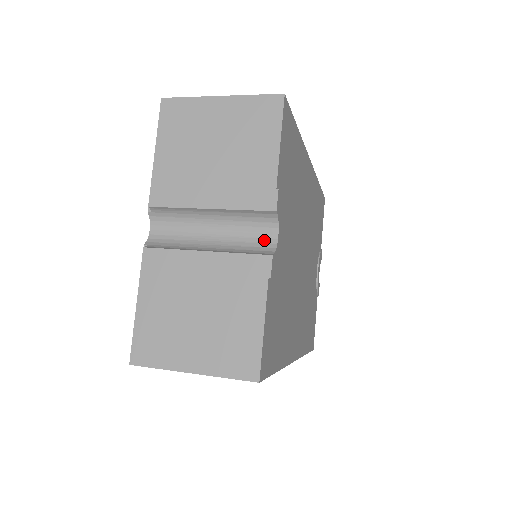
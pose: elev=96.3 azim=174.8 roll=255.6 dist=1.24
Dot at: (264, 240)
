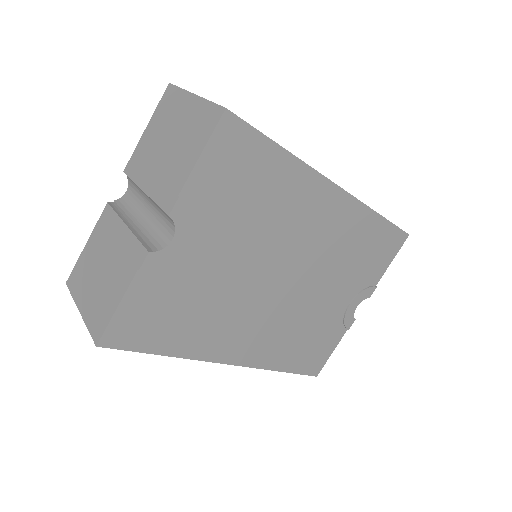
Dot at: (164, 237)
